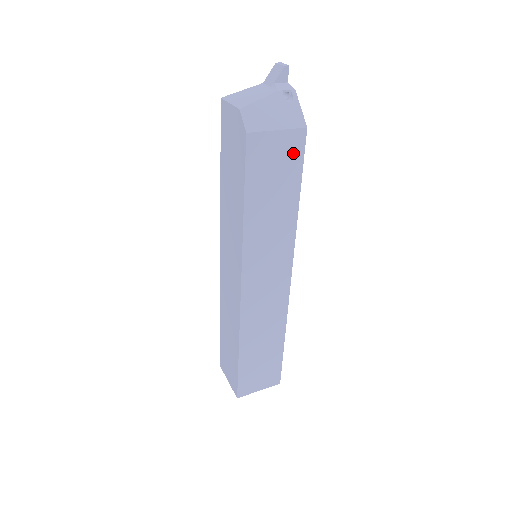
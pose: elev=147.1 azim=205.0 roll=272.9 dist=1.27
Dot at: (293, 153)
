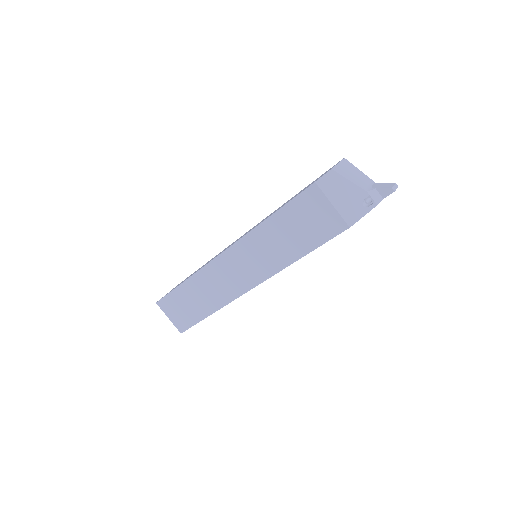
Dot at: (327, 229)
